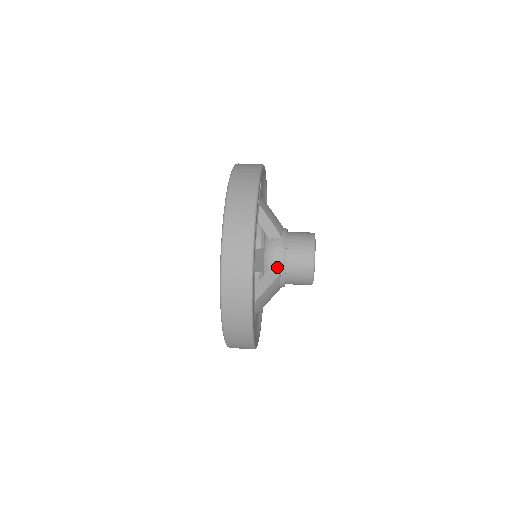
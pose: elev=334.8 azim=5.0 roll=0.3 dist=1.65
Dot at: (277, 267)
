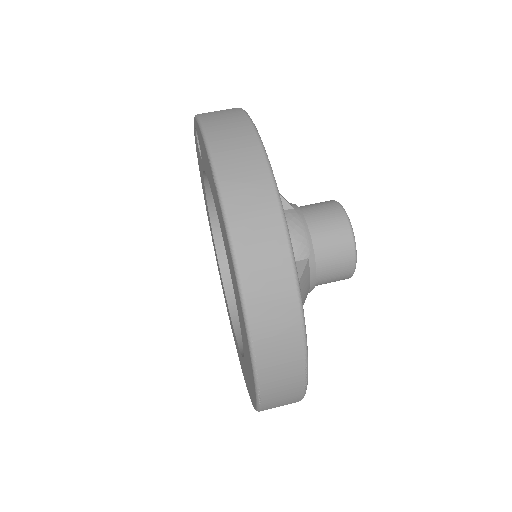
Dot at: (301, 250)
